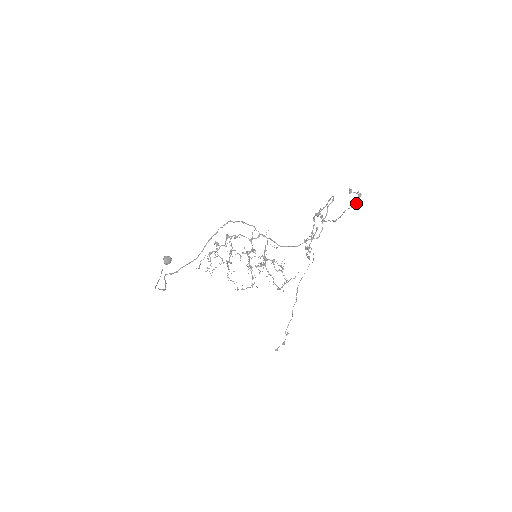
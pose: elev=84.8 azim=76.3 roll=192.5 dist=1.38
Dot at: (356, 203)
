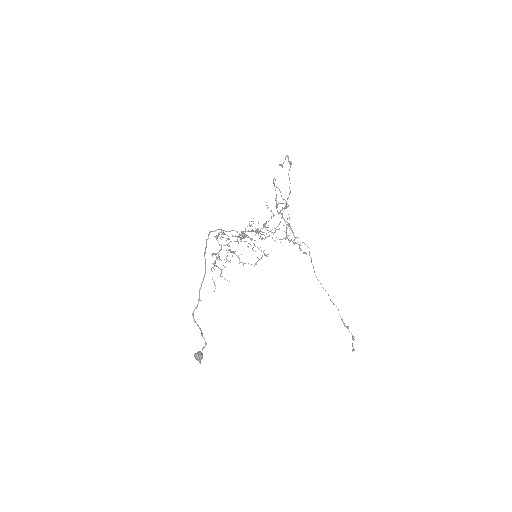
Dot at: (290, 162)
